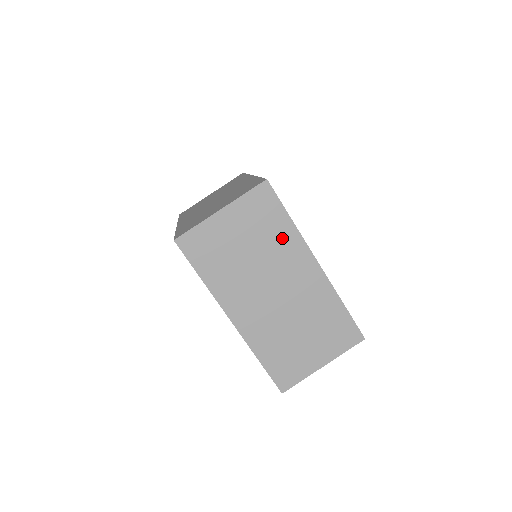
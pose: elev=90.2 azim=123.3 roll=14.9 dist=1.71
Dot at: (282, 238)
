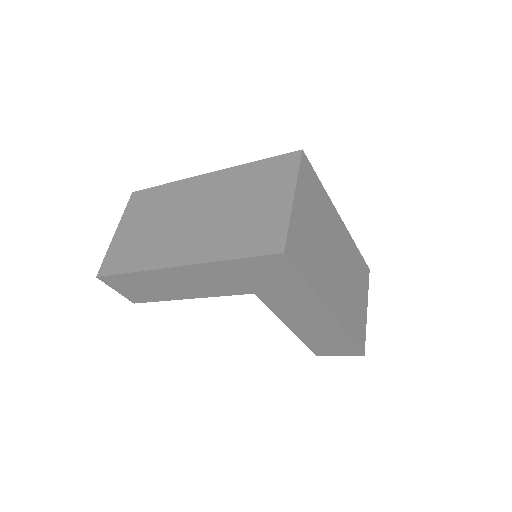
Dot at: (324, 206)
